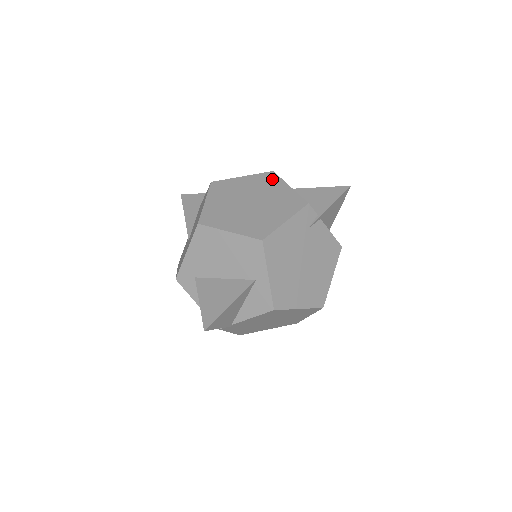
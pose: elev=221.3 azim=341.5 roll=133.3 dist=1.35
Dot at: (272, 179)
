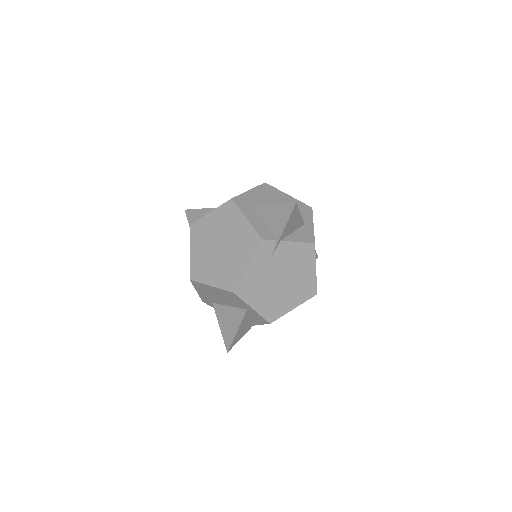
Dot at: (232, 211)
